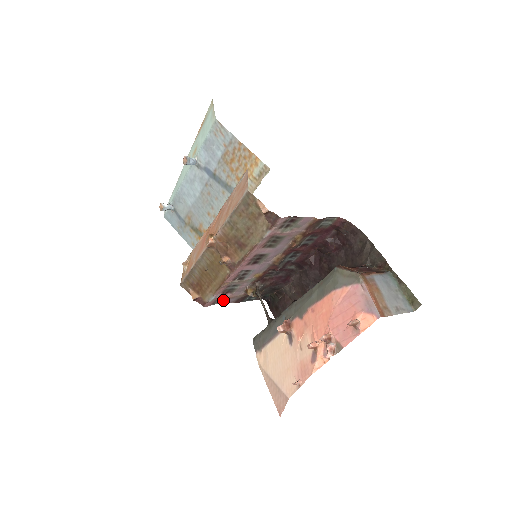
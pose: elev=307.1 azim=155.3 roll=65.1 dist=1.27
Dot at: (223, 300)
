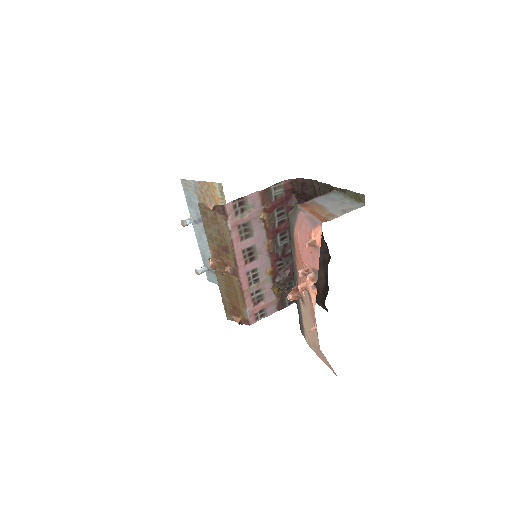
Dot at: (263, 312)
